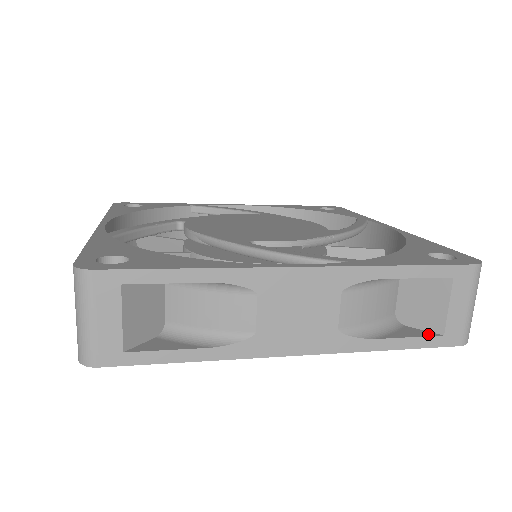
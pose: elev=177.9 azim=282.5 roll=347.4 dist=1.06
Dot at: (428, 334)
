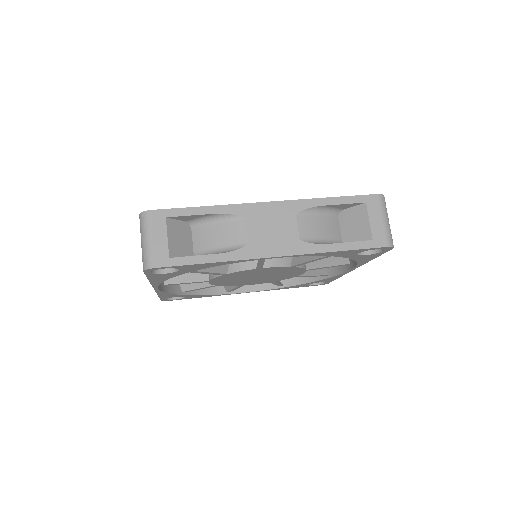
Dot at: (362, 241)
